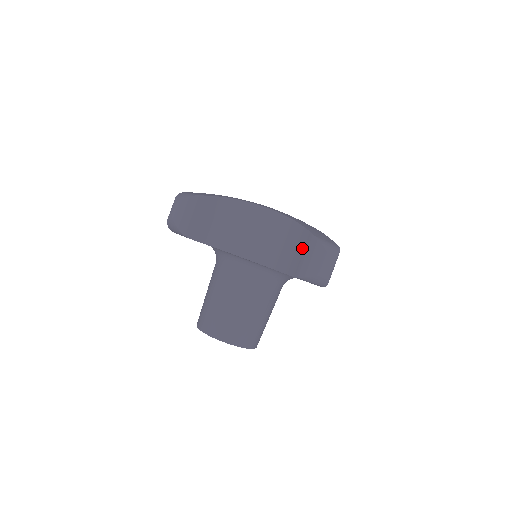
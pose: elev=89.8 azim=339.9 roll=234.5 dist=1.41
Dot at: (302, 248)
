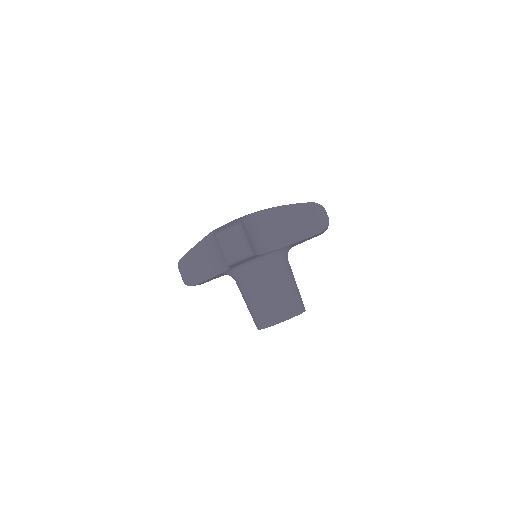
Dot at: (309, 215)
